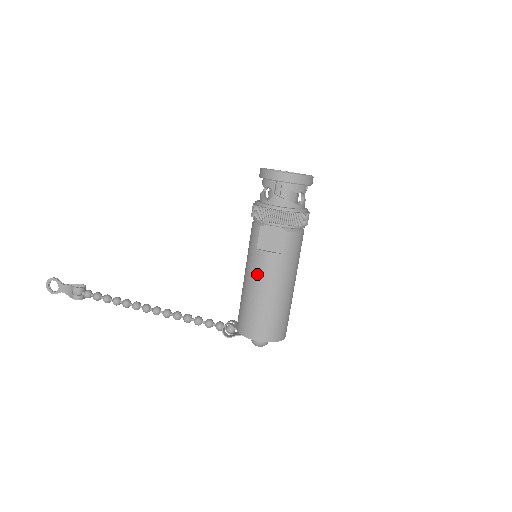
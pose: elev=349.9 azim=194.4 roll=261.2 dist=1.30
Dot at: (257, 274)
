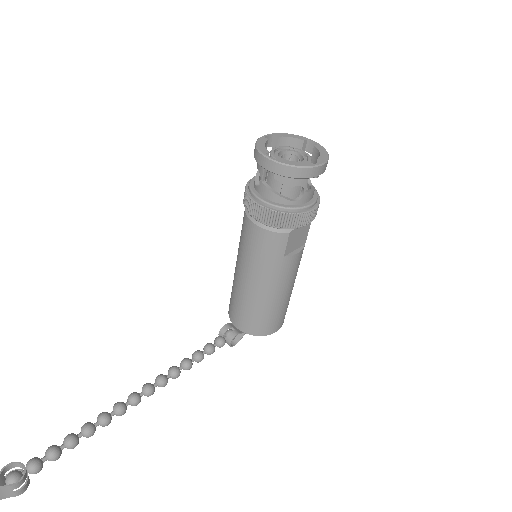
Dot at: (284, 279)
